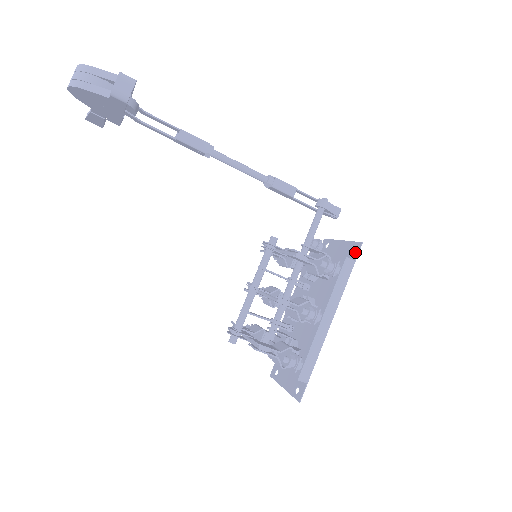
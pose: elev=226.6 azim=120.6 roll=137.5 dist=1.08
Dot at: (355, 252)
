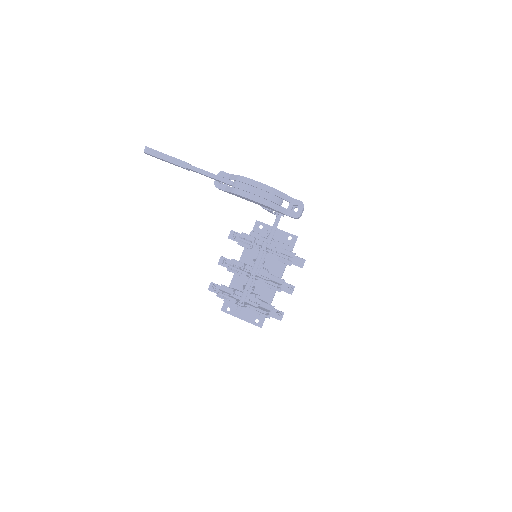
Dot at: (293, 242)
